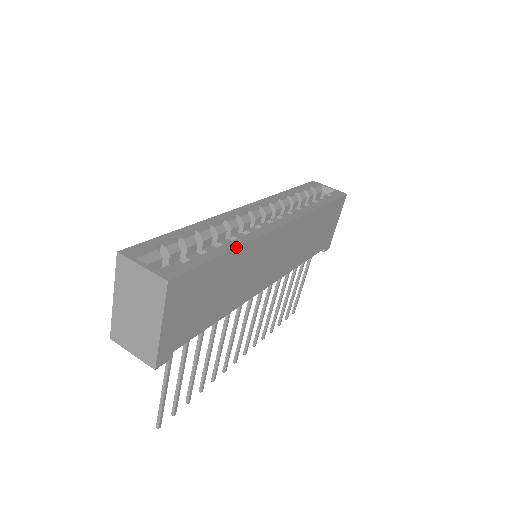
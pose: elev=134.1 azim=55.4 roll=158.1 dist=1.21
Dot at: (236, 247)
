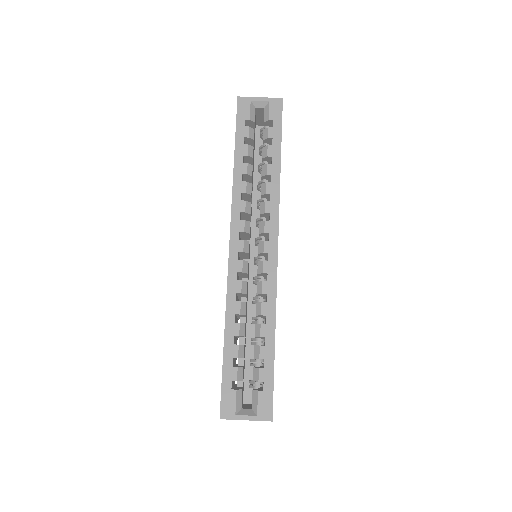
Dot at: occluded
